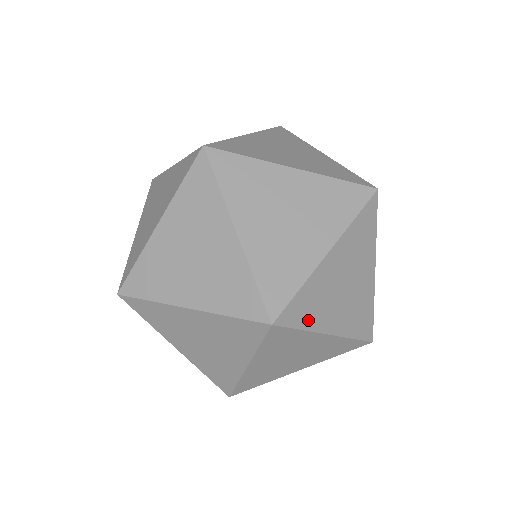
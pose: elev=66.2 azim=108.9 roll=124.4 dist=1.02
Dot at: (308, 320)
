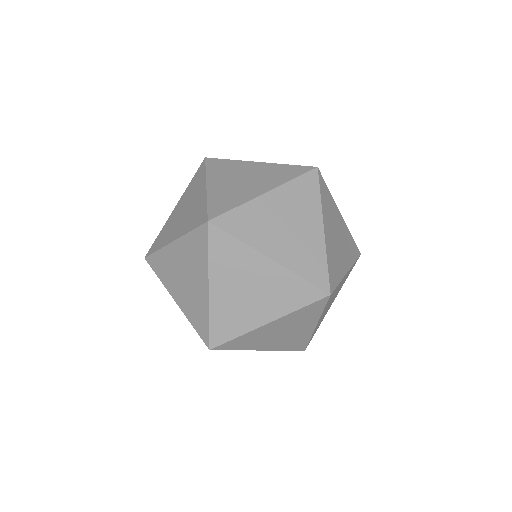
Dot at: (245, 235)
